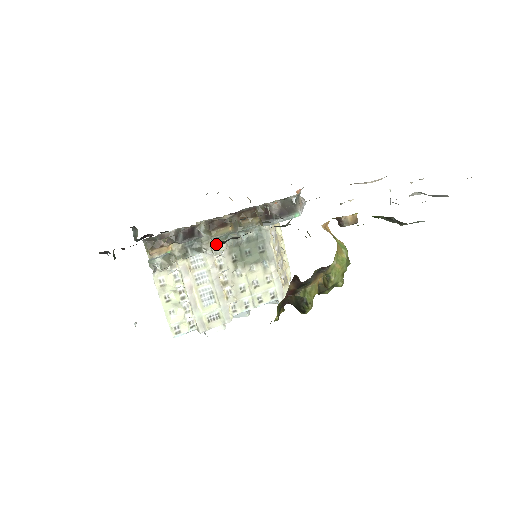
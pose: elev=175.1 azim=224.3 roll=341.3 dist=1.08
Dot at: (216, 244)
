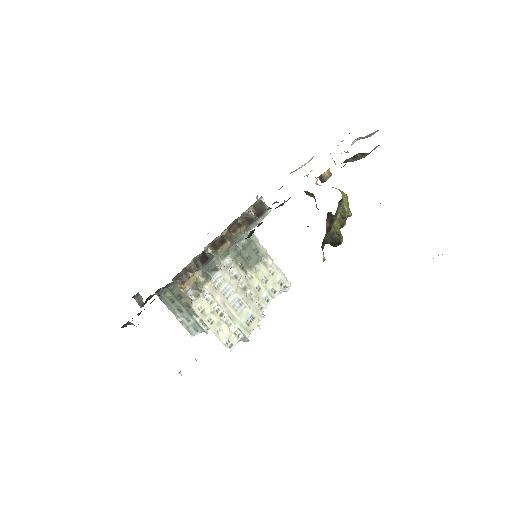
Dot at: (249, 235)
